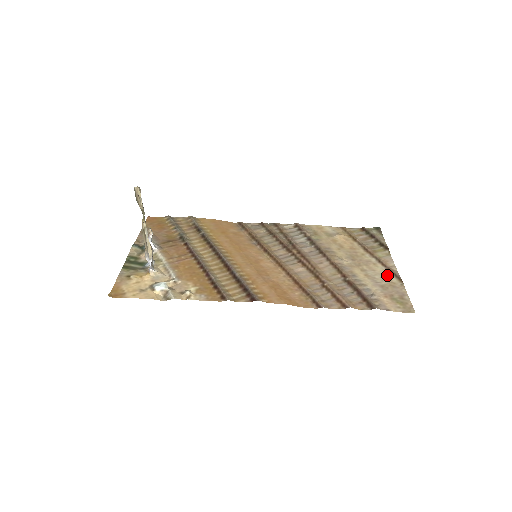
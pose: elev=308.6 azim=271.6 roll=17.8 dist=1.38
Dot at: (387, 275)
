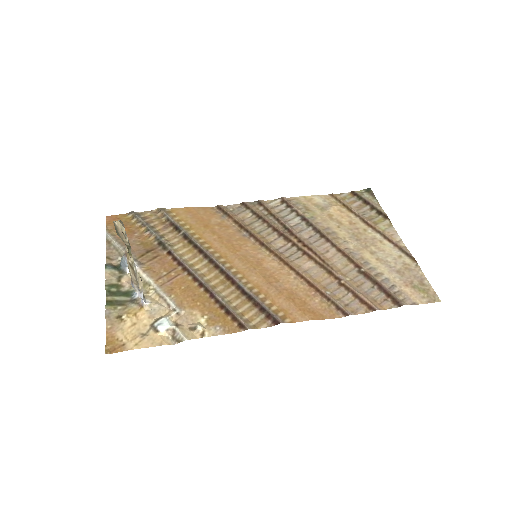
Dot at: (398, 255)
